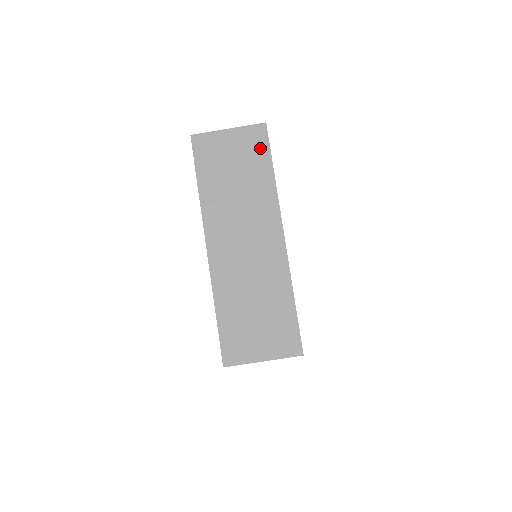
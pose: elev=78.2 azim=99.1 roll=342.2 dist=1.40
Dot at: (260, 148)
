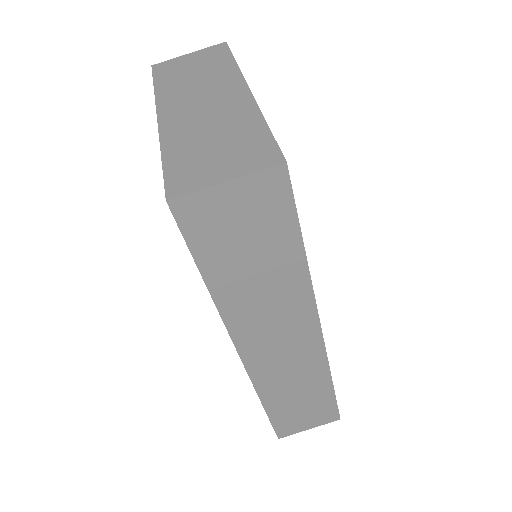
Dot at: (220, 53)
